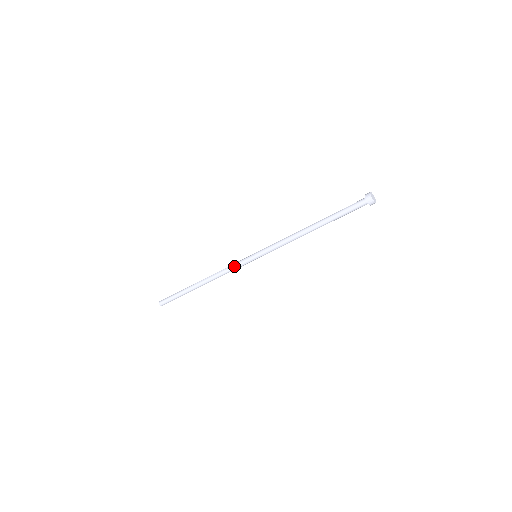
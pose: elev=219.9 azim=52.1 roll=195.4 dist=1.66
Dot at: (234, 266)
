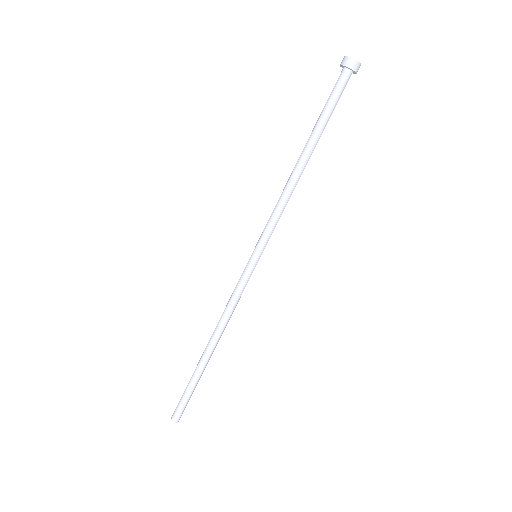
Dot at: (236, 291)
